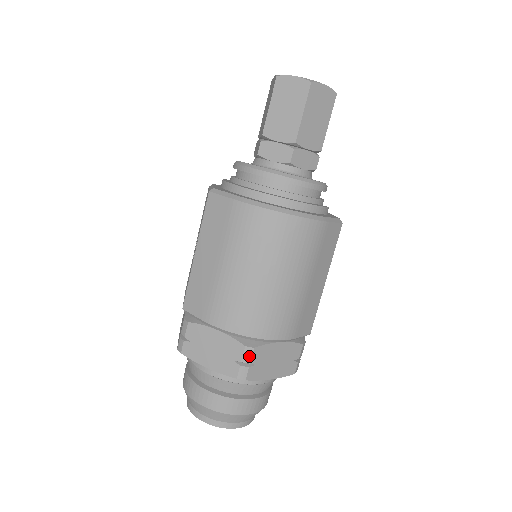
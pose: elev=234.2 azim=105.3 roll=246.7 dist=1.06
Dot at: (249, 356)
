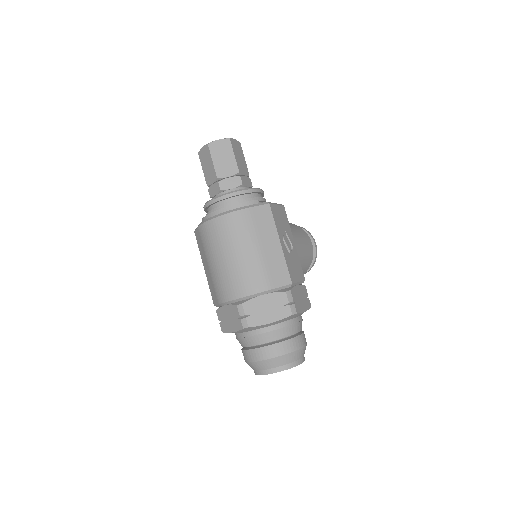
Dot at: (242, 310)
